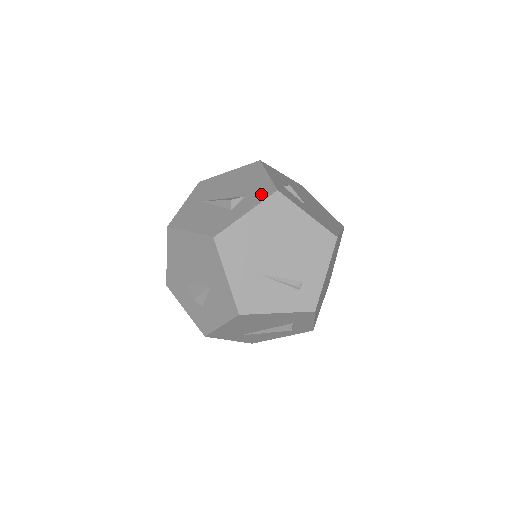
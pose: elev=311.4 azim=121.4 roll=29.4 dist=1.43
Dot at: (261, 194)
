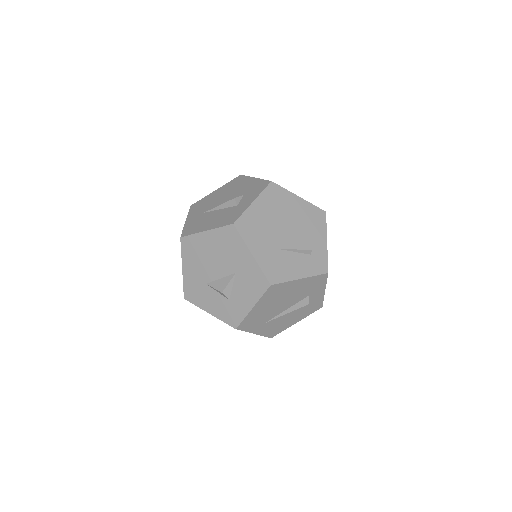
Dot at: (258, 188)
